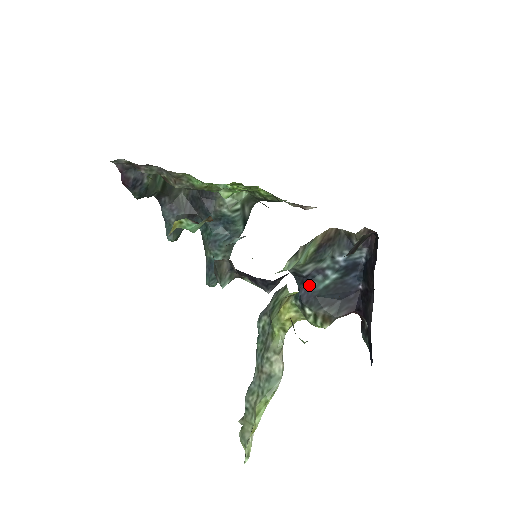
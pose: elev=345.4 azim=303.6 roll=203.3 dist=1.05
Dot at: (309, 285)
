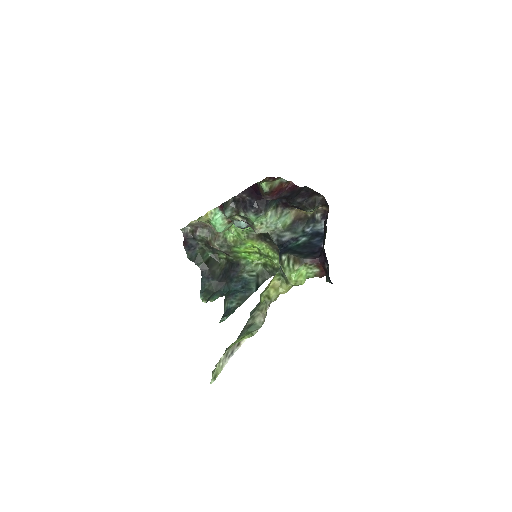
Dot at: (287, 247)
